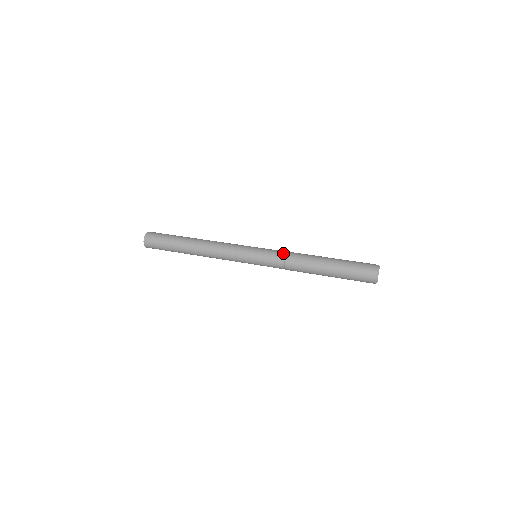
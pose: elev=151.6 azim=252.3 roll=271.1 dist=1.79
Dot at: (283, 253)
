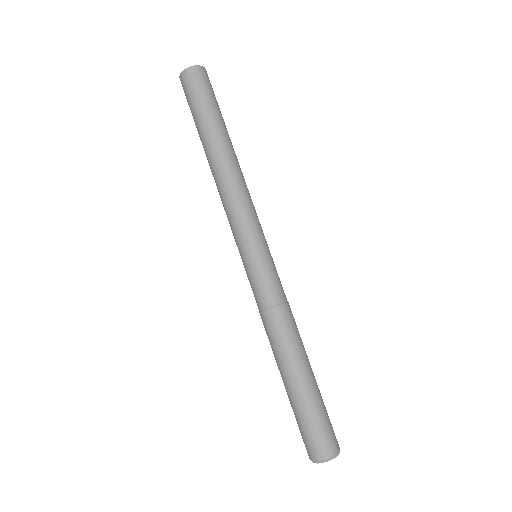
Dot at: (283, 297)
